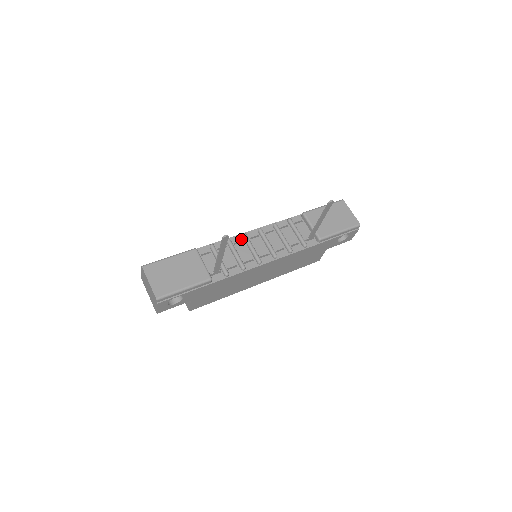
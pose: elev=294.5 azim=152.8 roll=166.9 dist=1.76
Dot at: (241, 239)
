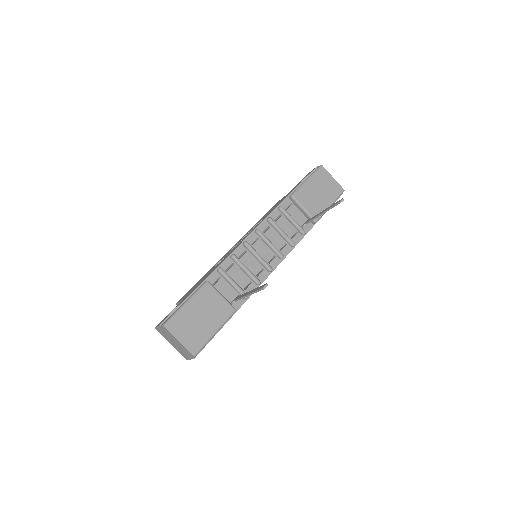
Dot at: (243, 249)
